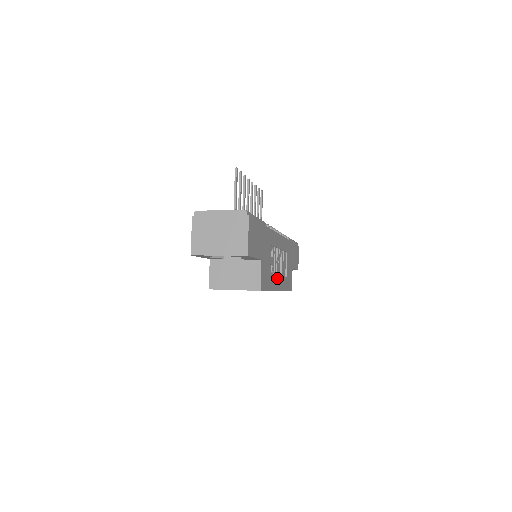
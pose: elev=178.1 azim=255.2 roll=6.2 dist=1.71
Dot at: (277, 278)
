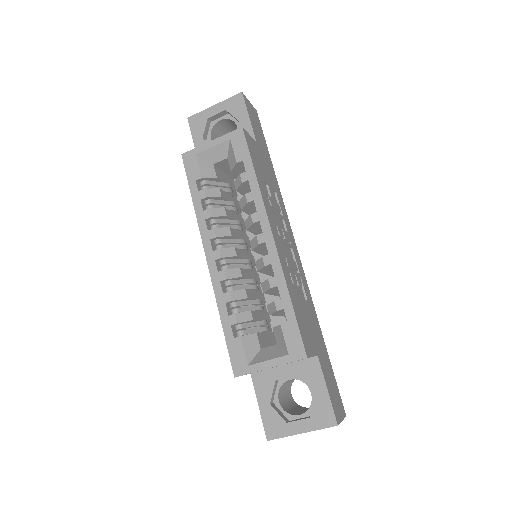
Dot at: (275, 227)
